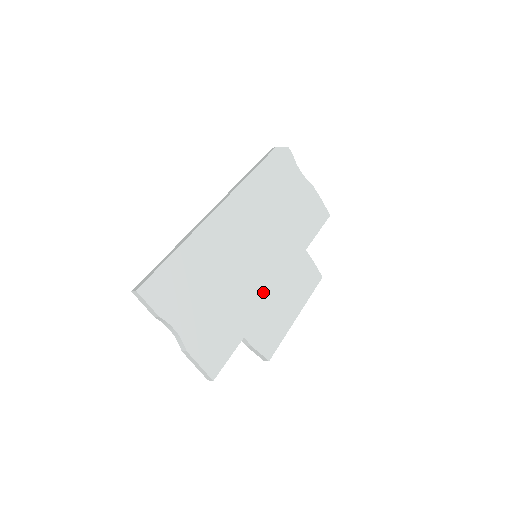
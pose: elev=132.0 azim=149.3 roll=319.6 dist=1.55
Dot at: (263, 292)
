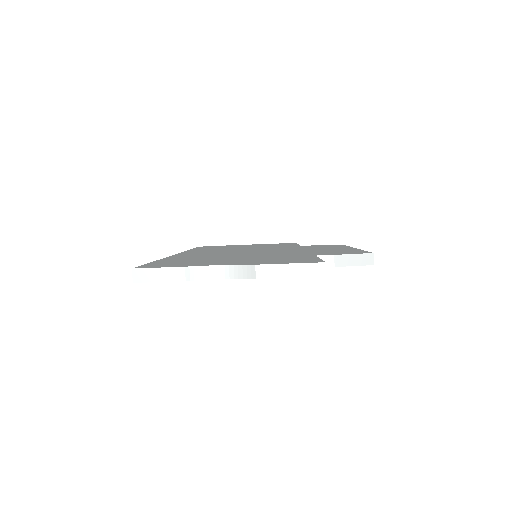
Dot at: occluded
